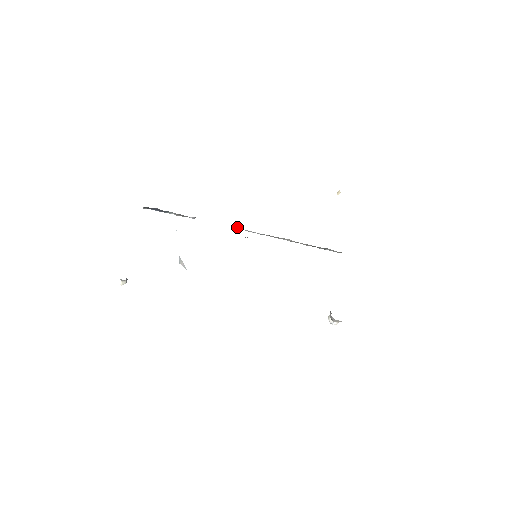
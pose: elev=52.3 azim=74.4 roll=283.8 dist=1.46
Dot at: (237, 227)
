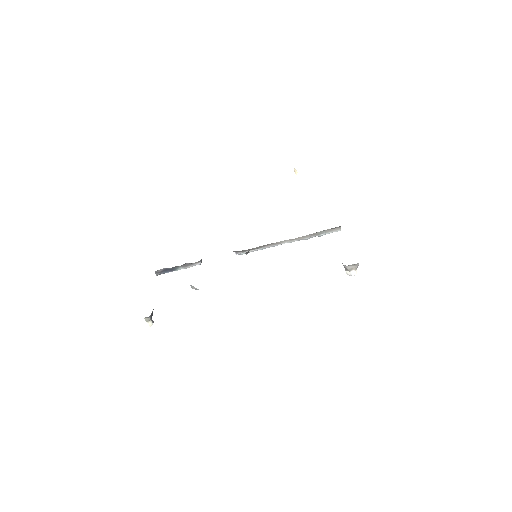
Dot at: (238, 253)
